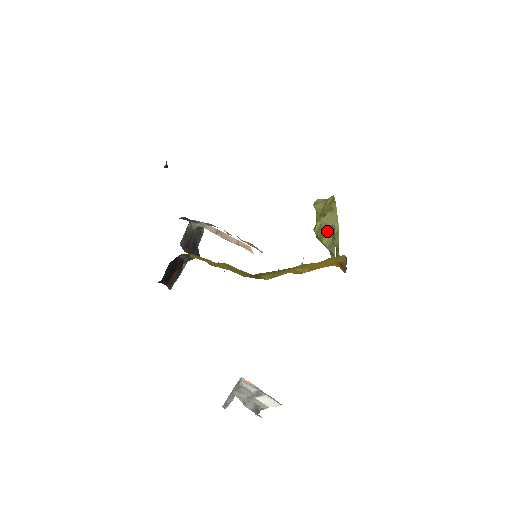
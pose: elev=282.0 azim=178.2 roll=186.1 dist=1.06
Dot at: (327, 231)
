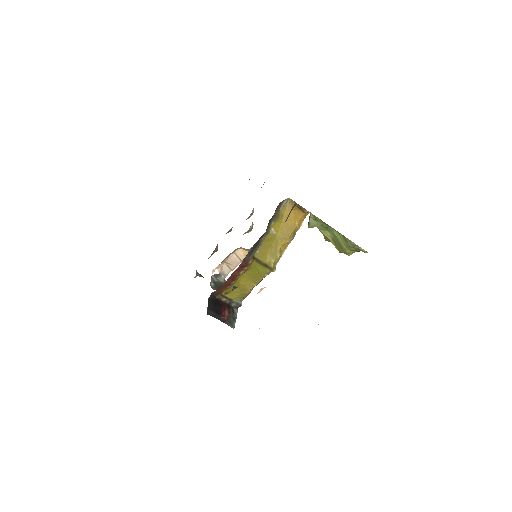
Dot at: (336, 238)
